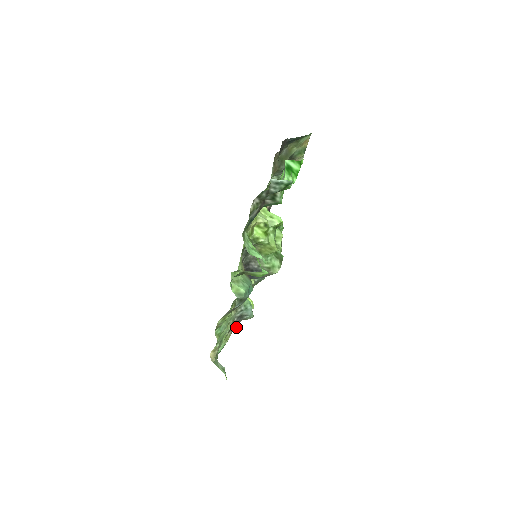
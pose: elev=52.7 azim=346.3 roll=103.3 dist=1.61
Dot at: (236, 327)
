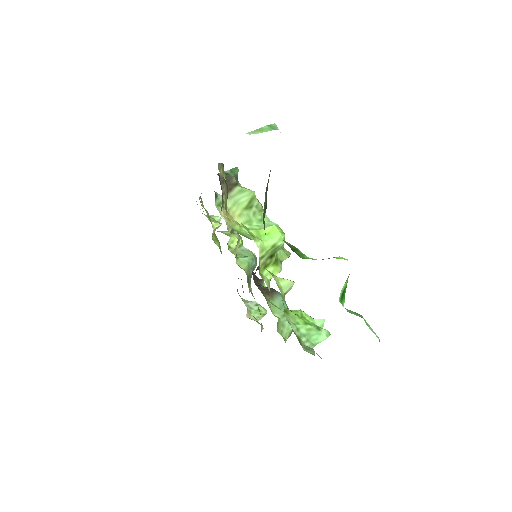
Dot at: occluded
